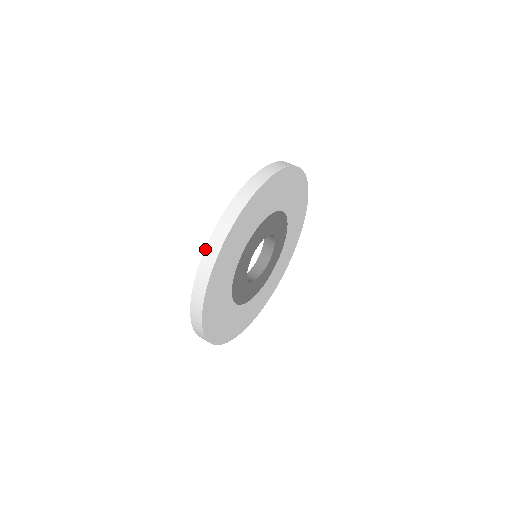
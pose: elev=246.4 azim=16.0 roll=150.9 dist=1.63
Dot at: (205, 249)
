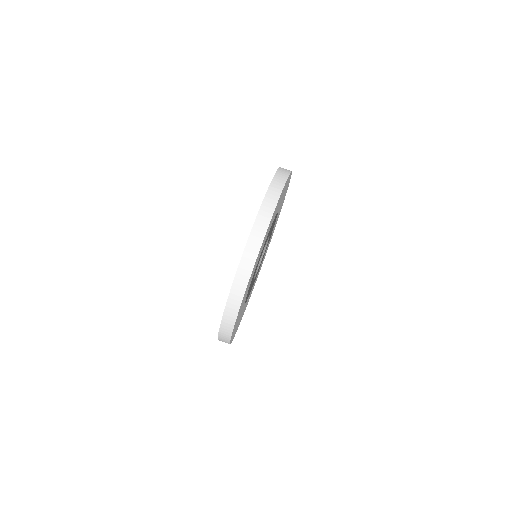
Dot at: (264, 198)
